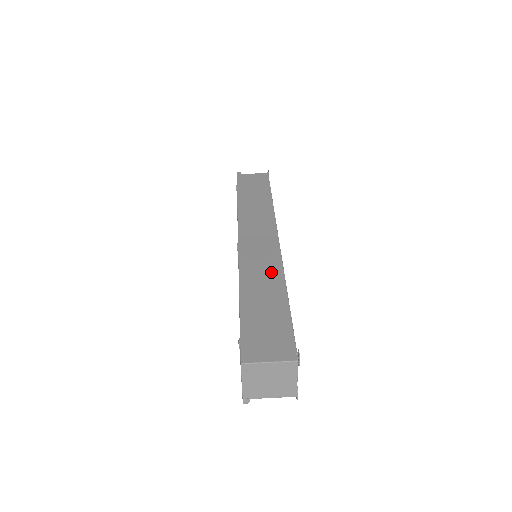
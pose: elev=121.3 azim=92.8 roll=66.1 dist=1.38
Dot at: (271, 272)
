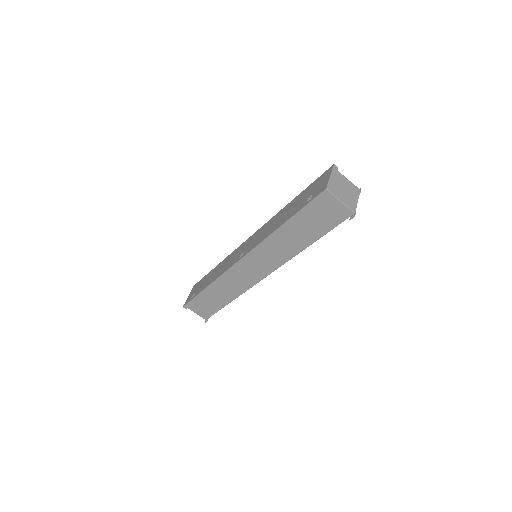
Dot at: (236, 289)
